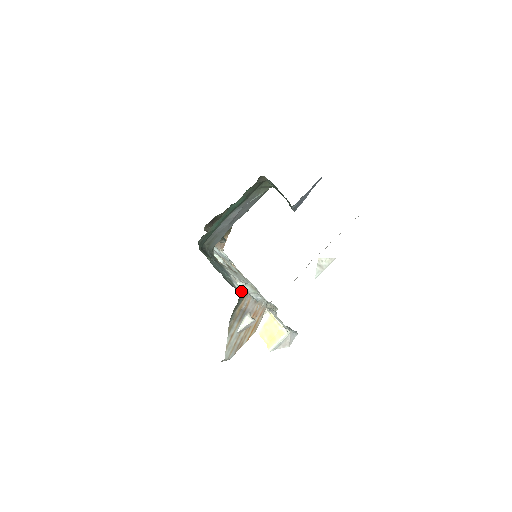
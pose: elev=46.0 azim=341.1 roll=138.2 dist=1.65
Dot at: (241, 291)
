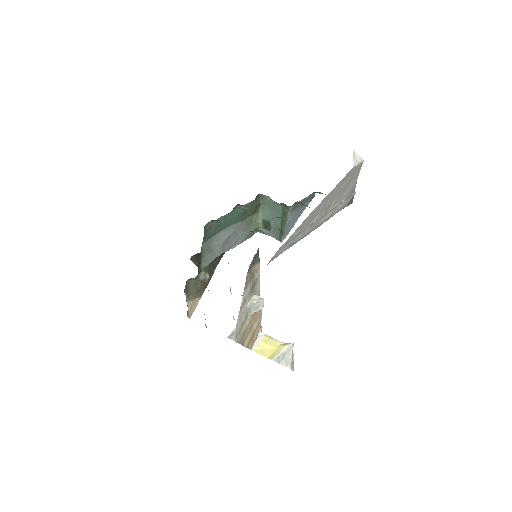
Dot at: occluded
